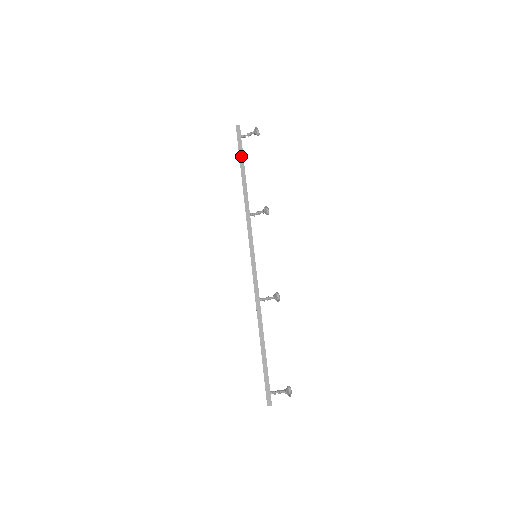
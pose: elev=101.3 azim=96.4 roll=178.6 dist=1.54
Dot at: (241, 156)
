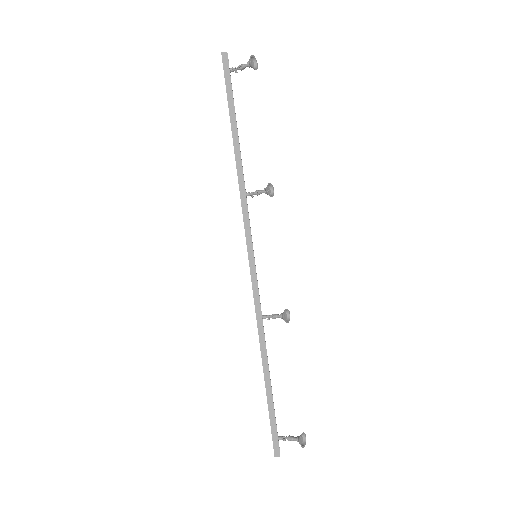
Dot at: (230, 103)
